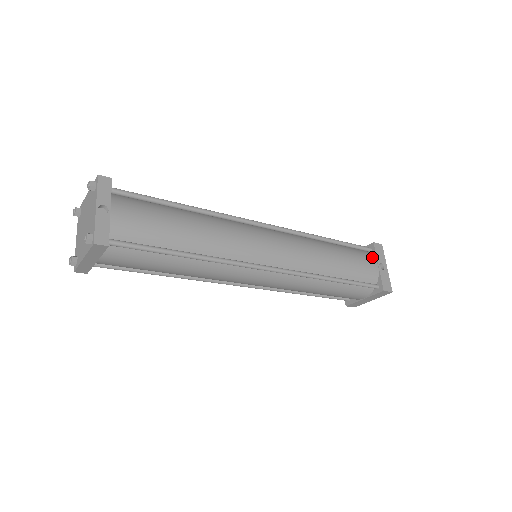
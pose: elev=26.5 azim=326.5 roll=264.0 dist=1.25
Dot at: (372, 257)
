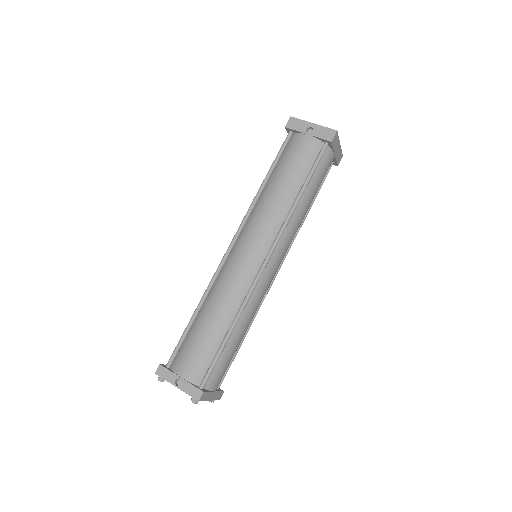
Dot at: (298, 136)
